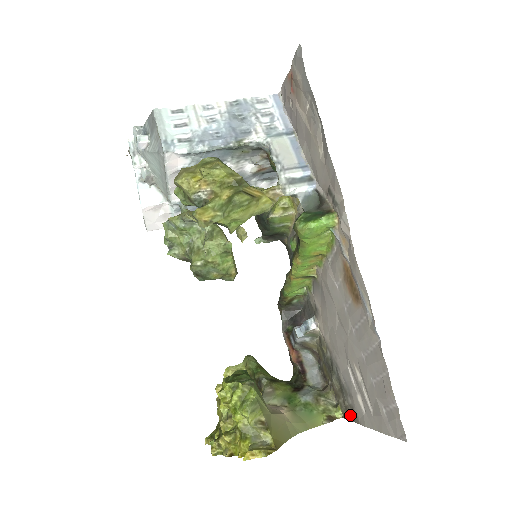
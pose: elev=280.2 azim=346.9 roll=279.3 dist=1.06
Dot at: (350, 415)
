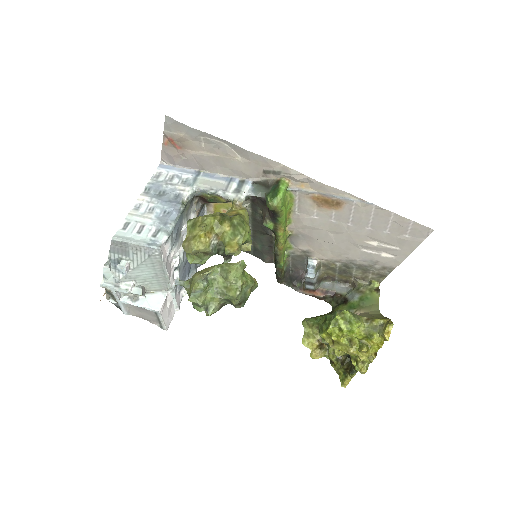
Dot at: (385, 273)
